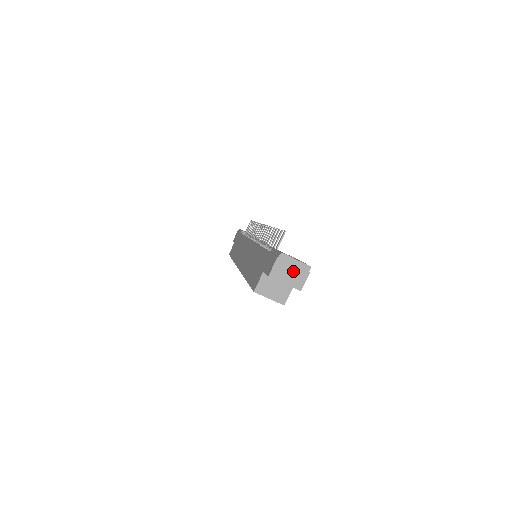
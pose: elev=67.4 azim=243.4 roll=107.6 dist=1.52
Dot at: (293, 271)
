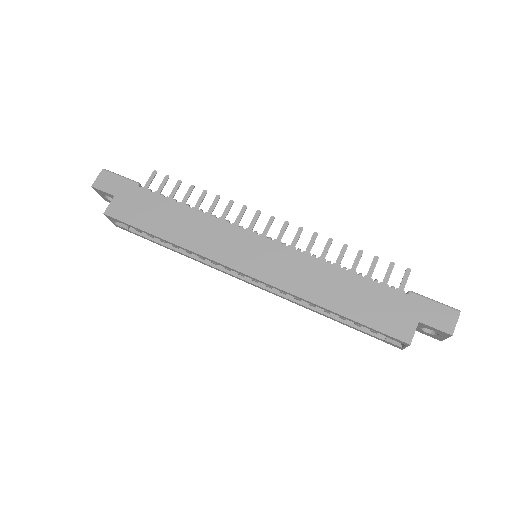
Dot at: occluded
